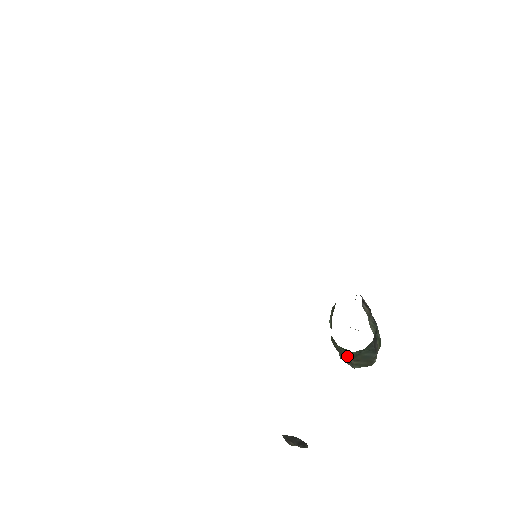
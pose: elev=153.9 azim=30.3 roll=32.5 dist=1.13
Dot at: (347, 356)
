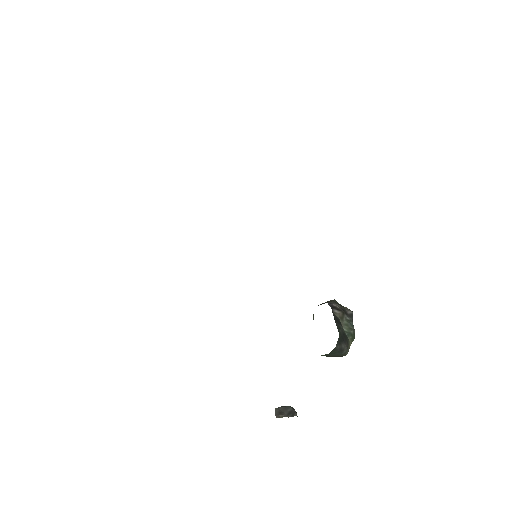
Dot at: occluded
